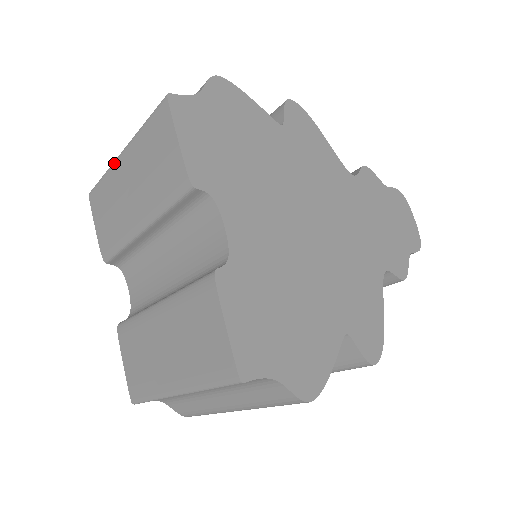
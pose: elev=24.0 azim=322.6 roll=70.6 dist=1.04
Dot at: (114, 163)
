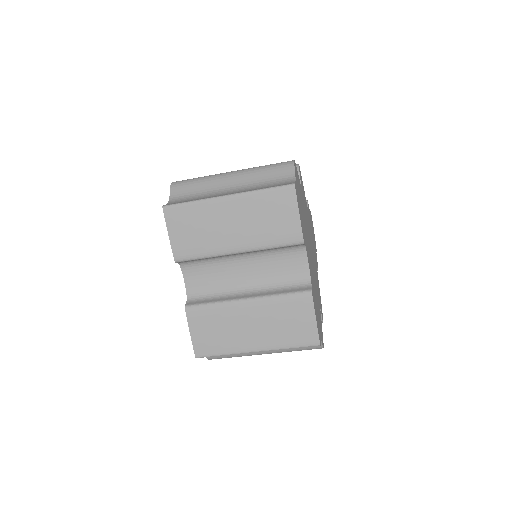
Dot at: (214, 200)
